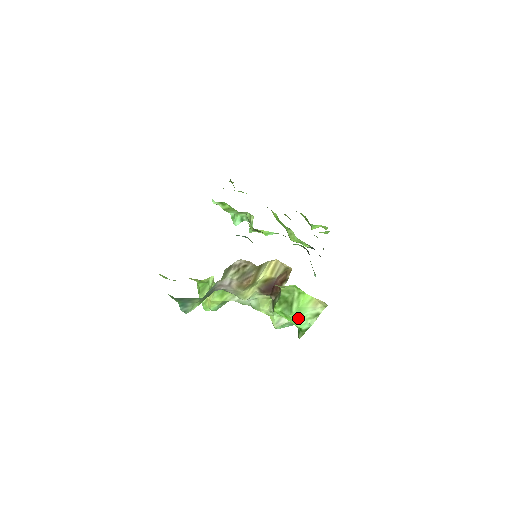
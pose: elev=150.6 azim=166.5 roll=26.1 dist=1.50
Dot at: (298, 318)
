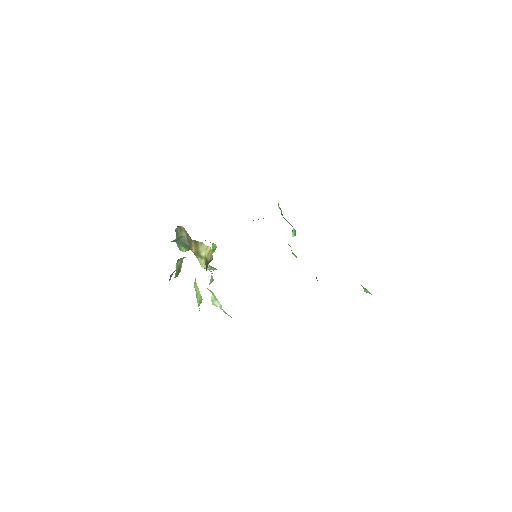
Dot at: (197, 296)
